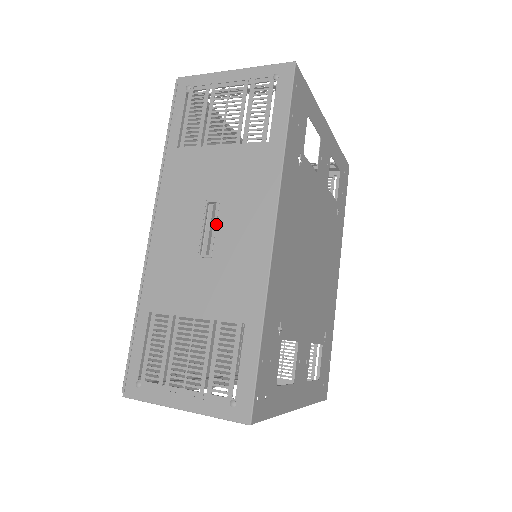
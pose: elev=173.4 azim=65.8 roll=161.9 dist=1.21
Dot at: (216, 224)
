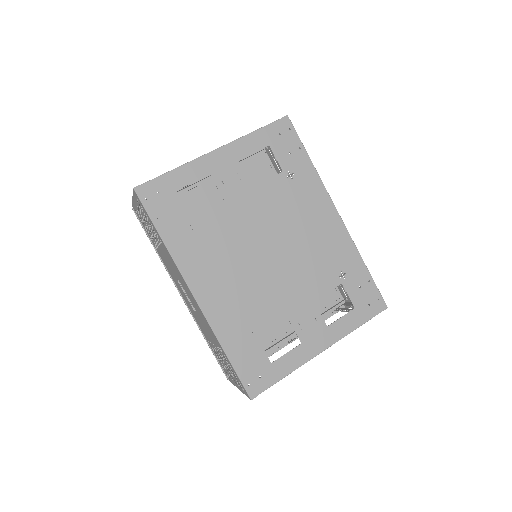
Dot at: (186, 293)
